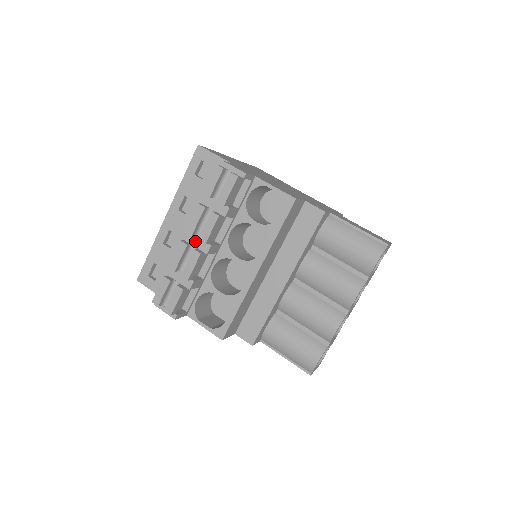
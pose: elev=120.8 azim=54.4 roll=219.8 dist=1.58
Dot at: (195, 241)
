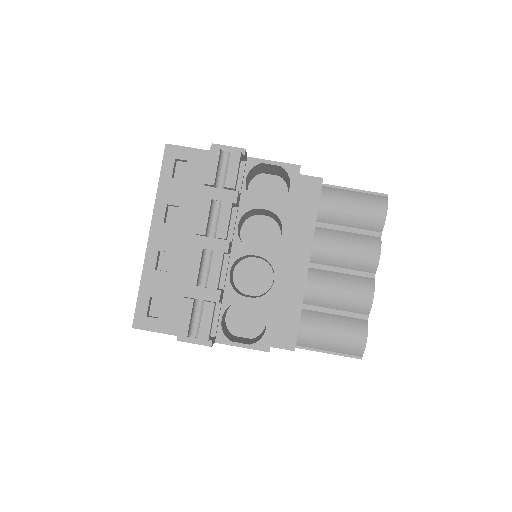
Dot at: (208, 243)
